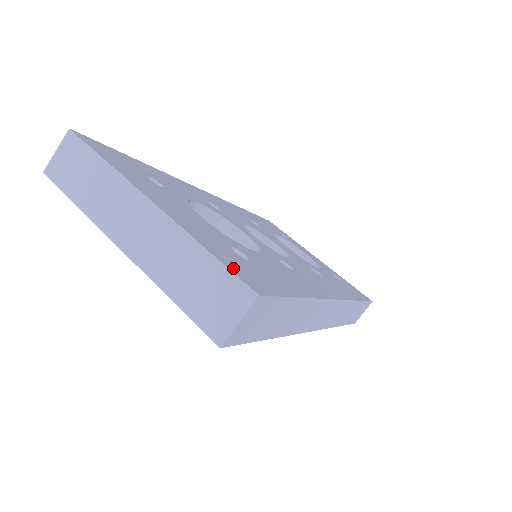
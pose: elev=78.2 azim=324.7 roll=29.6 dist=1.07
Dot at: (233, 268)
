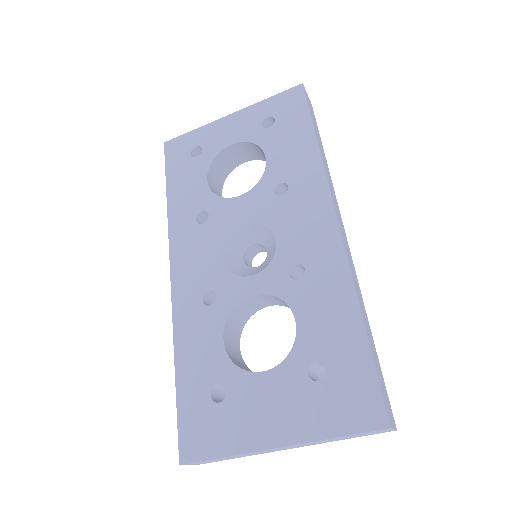
Dot at: (356, 424)
